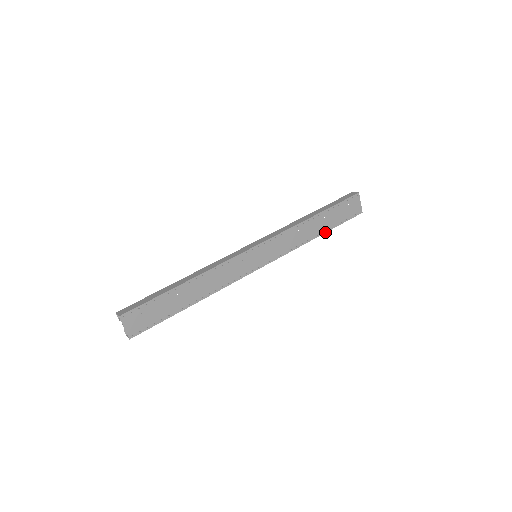
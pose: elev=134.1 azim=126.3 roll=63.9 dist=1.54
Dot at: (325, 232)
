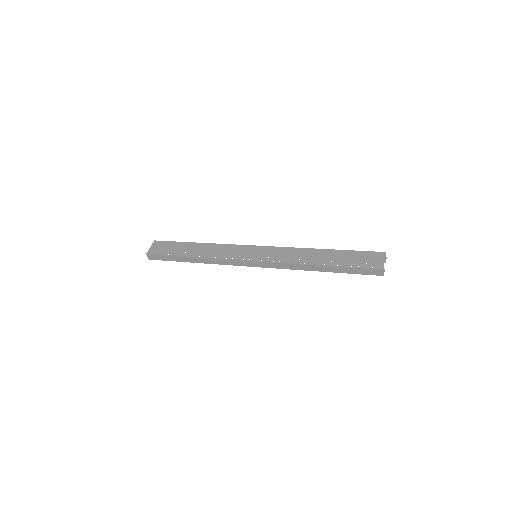
Dot at: (328, 266)
